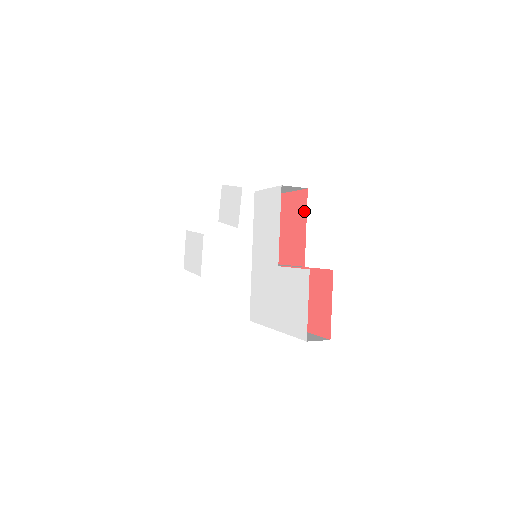
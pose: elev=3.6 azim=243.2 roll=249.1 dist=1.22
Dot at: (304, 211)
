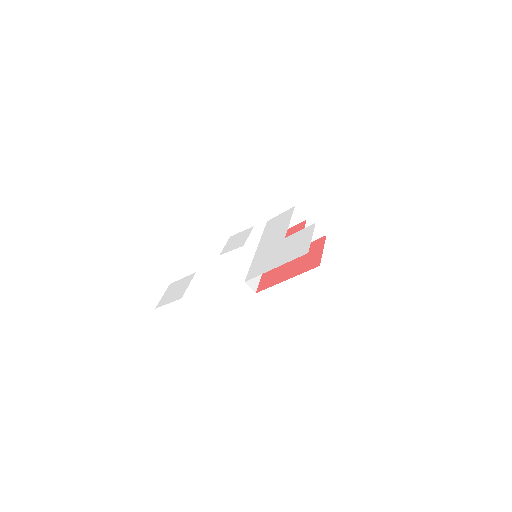
Dot at: occluded
